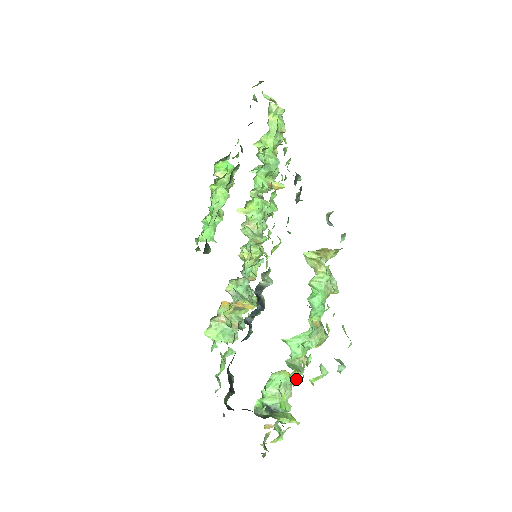
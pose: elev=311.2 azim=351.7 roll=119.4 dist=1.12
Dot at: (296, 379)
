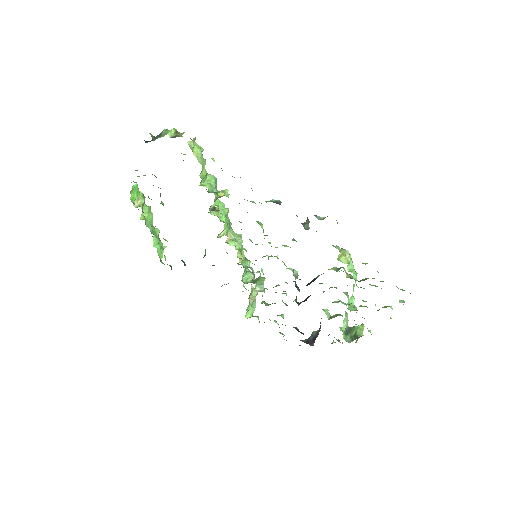
Dot at: occluded
